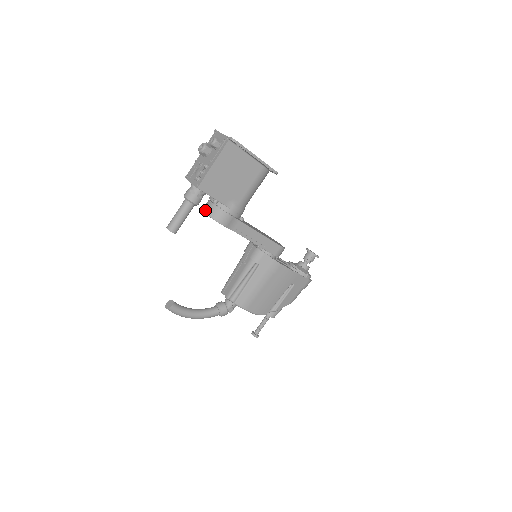
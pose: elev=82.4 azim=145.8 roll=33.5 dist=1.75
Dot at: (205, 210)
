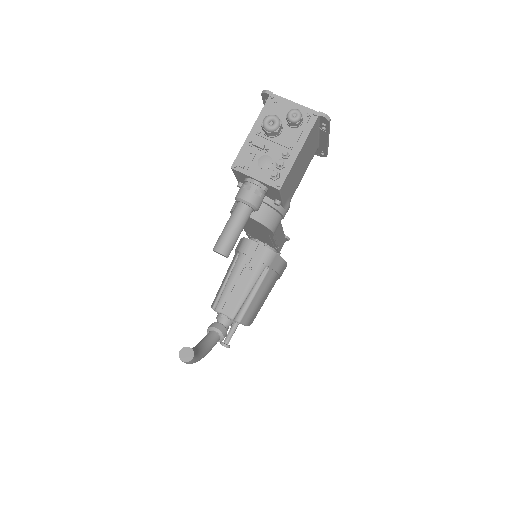
Dot at: (251, 214)
